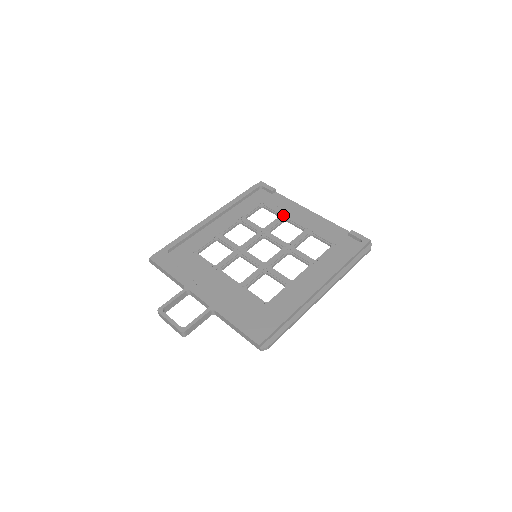
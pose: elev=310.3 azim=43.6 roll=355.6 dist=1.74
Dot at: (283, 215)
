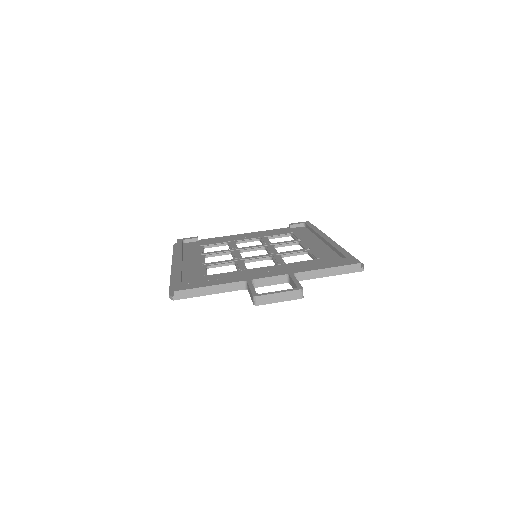
Dot at: (229, 242)
